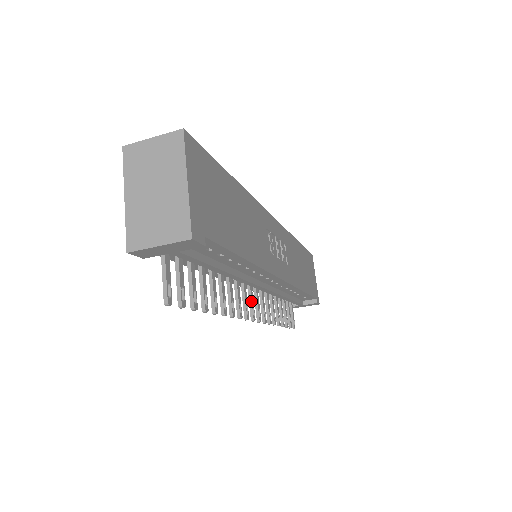
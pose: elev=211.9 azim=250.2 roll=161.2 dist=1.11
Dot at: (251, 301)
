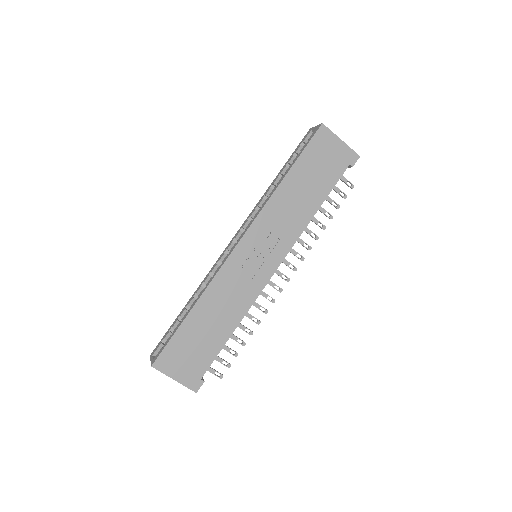
Dot at: (278, 275)
